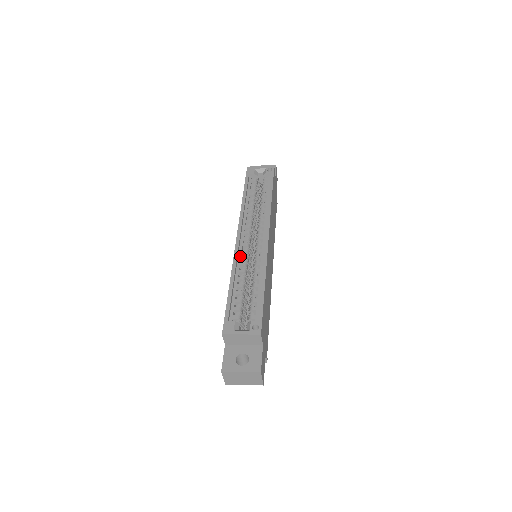
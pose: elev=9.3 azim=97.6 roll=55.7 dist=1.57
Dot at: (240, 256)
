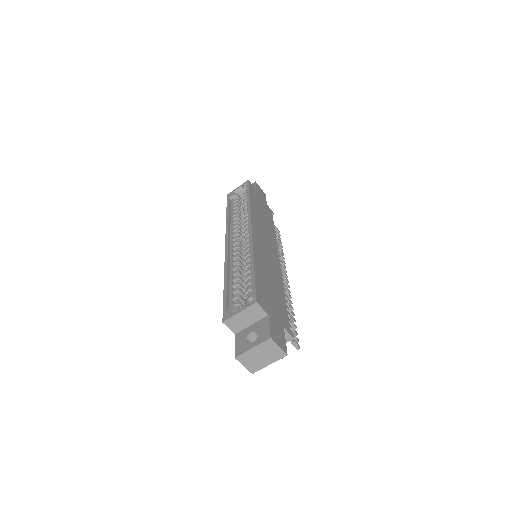
Dot at: (231, 257)
